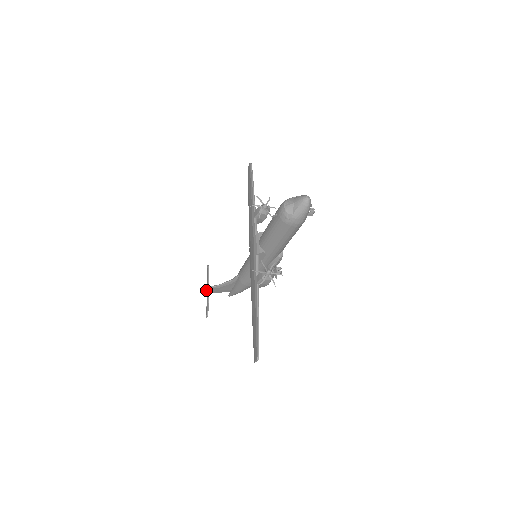
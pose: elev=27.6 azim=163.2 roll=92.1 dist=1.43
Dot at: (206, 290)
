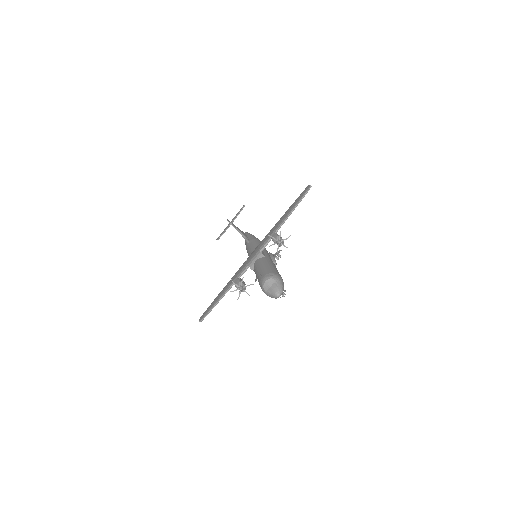
Dot at: occluded
